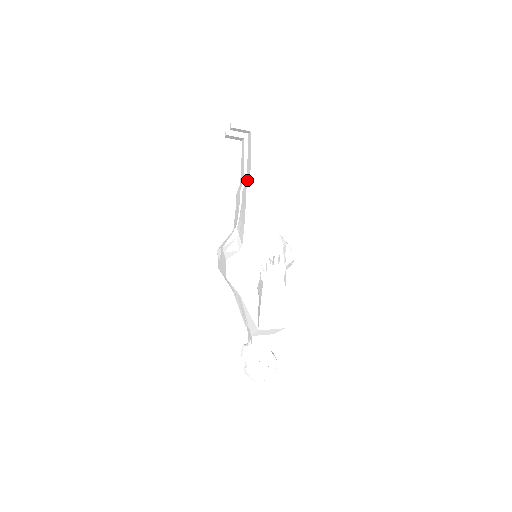
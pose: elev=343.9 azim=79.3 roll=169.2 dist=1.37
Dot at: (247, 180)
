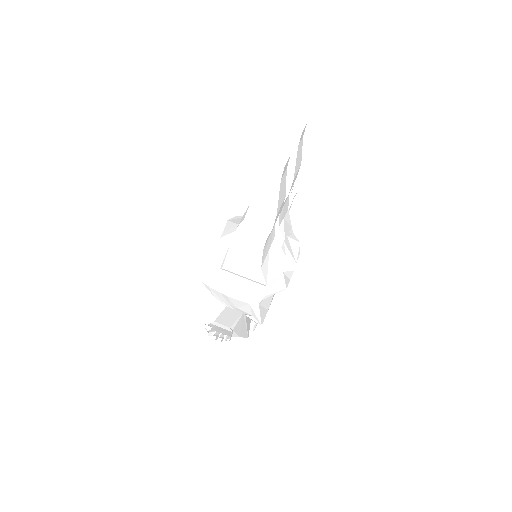
Dot at: occluded
